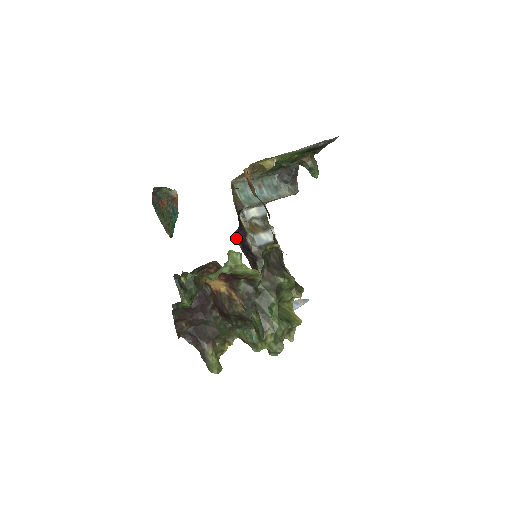
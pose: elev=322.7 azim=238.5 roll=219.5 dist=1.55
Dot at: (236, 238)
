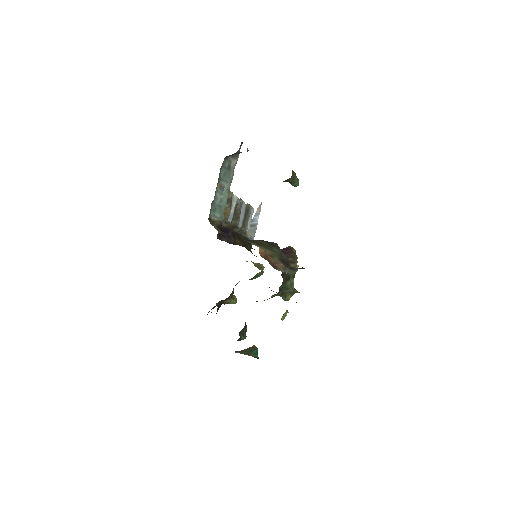
Dot at: (218, 237)
